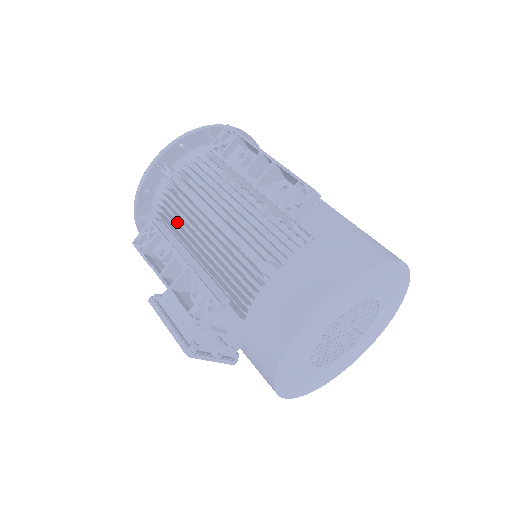
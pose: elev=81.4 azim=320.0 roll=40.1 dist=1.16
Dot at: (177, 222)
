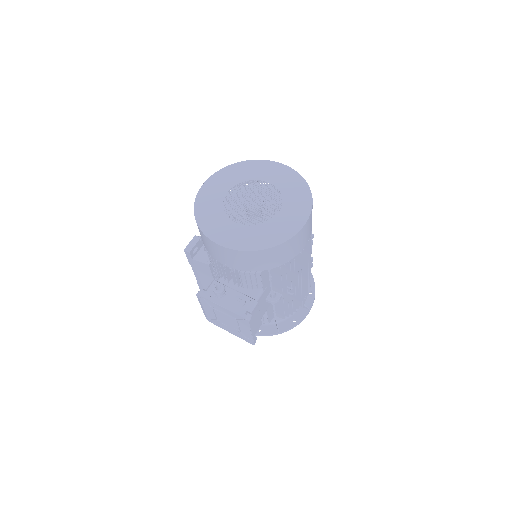
Dot at: occluded
